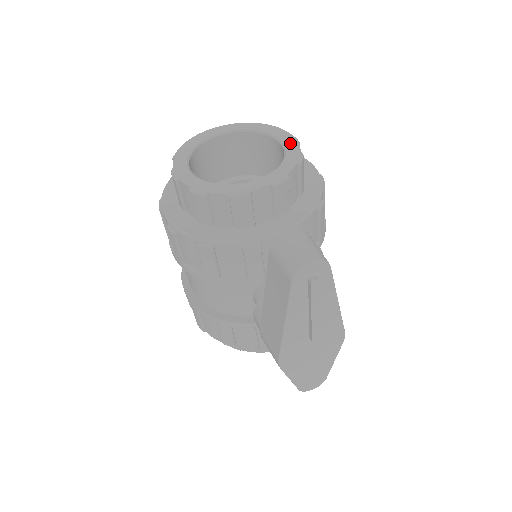
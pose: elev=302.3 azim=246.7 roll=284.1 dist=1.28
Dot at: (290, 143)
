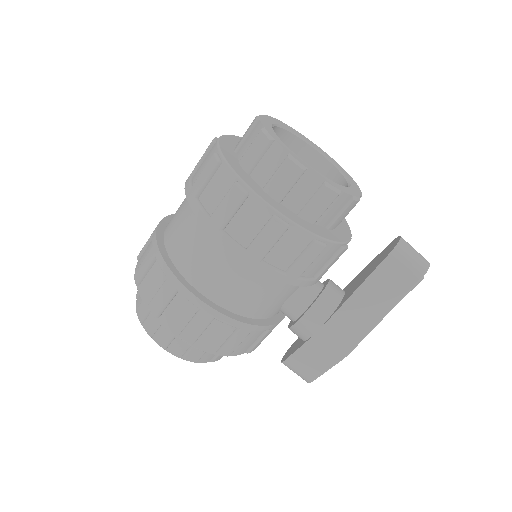
Dot at: (328, 156)
